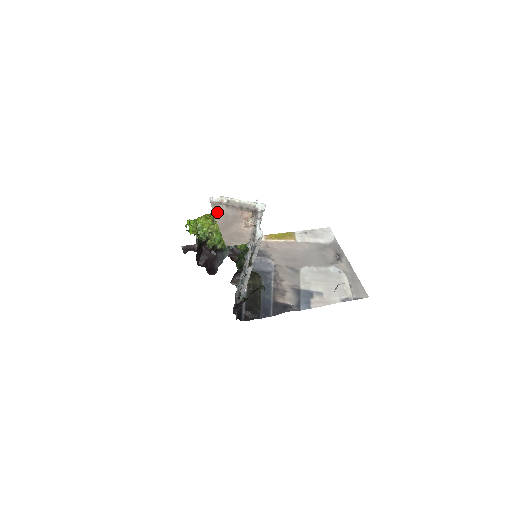
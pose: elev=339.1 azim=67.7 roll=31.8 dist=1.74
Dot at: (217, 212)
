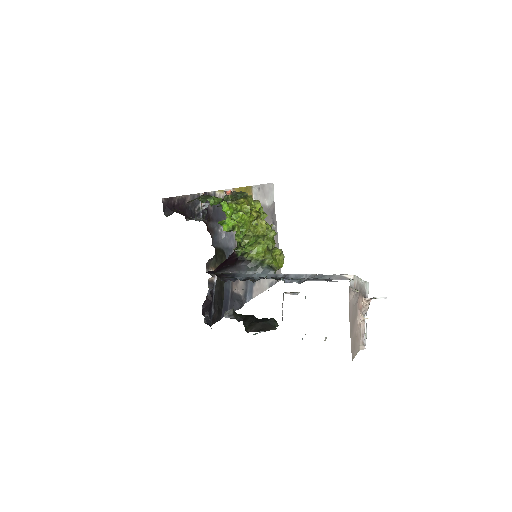
Dot at: (350, 303)
